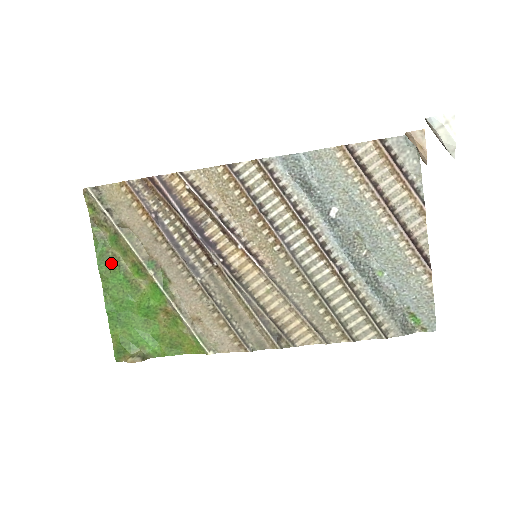
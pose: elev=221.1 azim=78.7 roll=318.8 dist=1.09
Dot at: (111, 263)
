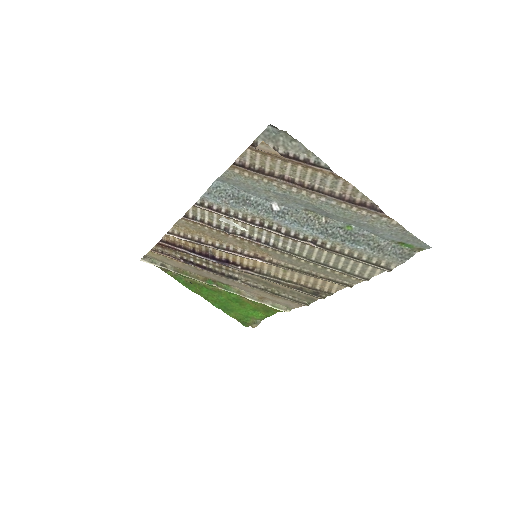
Dot at: (194, 285)
